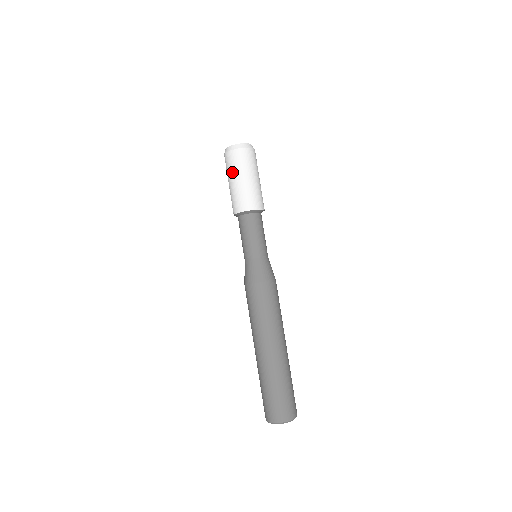
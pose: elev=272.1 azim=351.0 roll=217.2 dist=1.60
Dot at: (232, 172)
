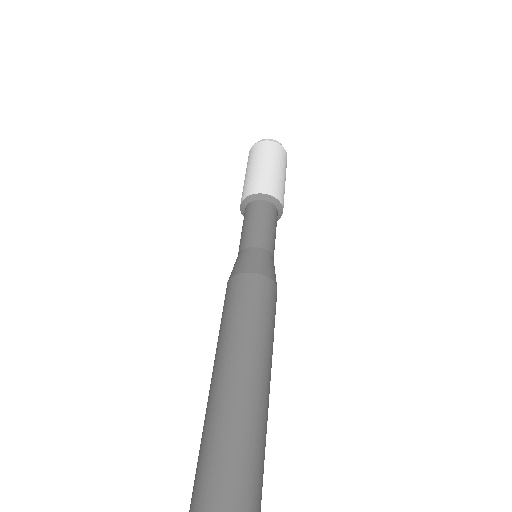
Dot at: (256, 158)
